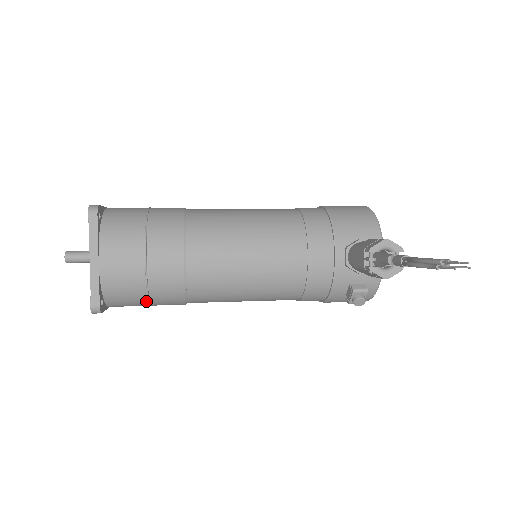
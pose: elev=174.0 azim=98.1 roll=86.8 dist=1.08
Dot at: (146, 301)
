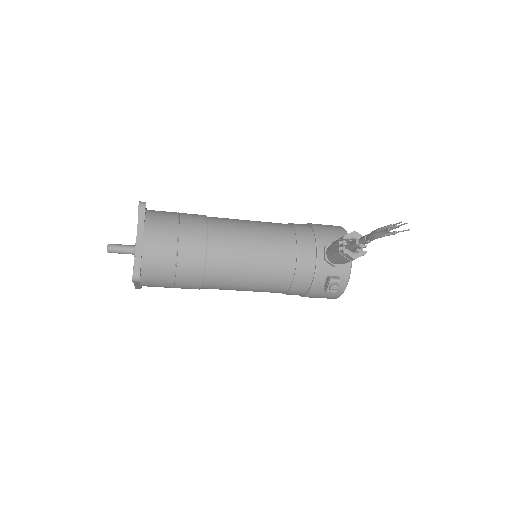
Dot at: (172, 279)
